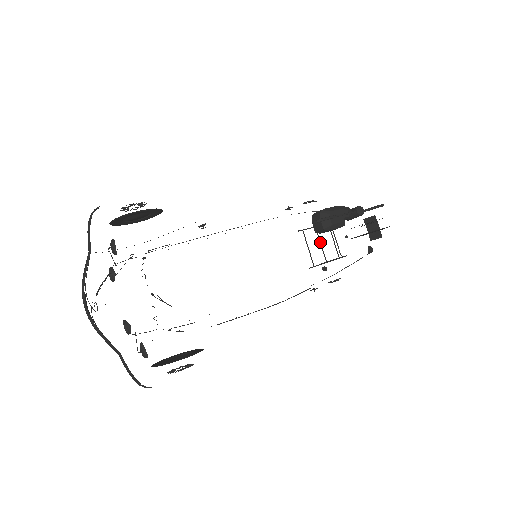
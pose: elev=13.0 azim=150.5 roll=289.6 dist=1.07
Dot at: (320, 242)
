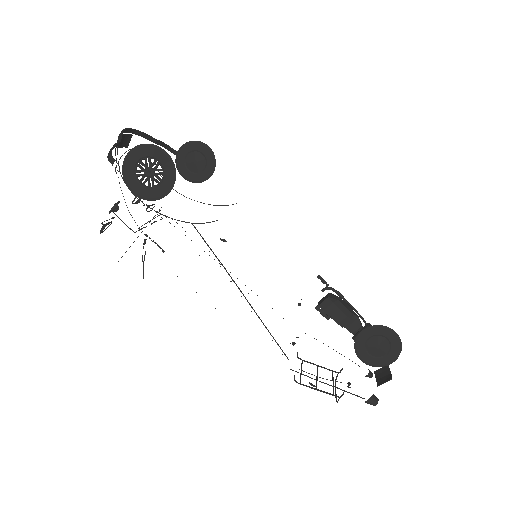
Dot at: (317, 375)
